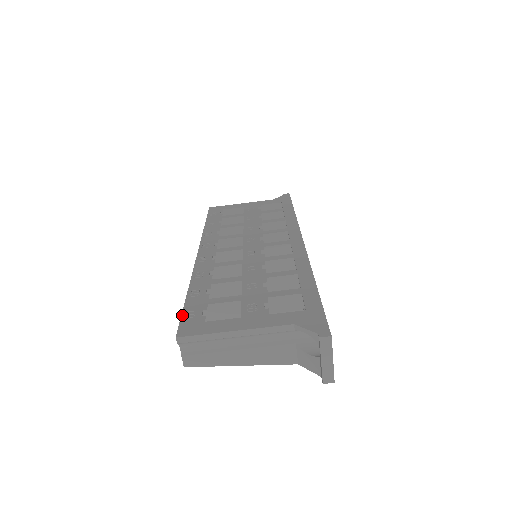
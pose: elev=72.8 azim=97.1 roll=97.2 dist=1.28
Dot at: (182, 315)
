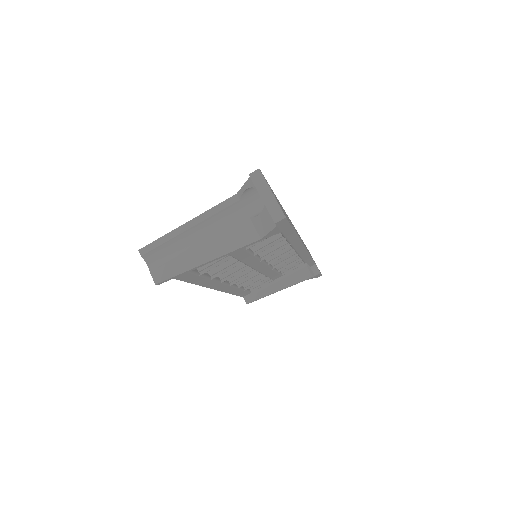
Dot at: occluded
